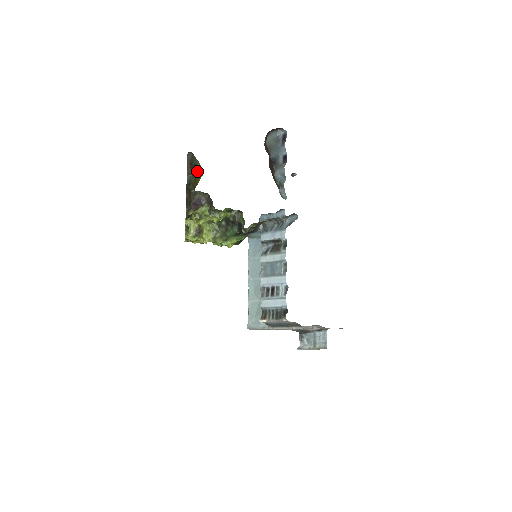
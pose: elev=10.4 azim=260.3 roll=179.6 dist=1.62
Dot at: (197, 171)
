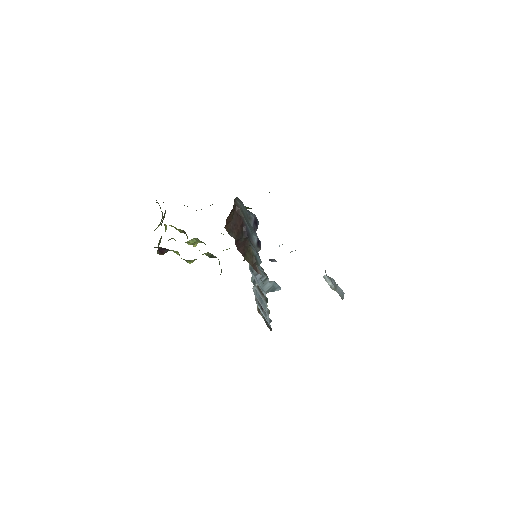
Dot at: occluded
